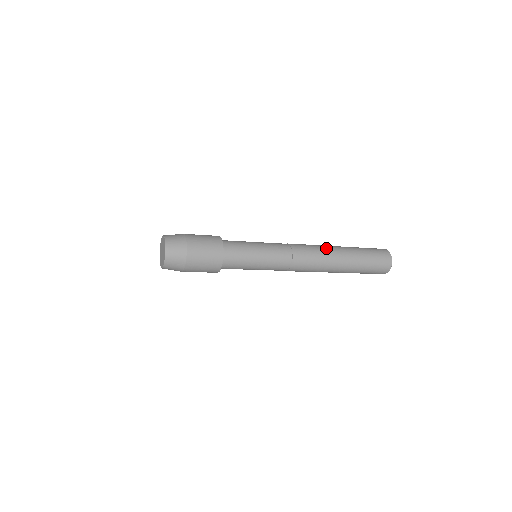
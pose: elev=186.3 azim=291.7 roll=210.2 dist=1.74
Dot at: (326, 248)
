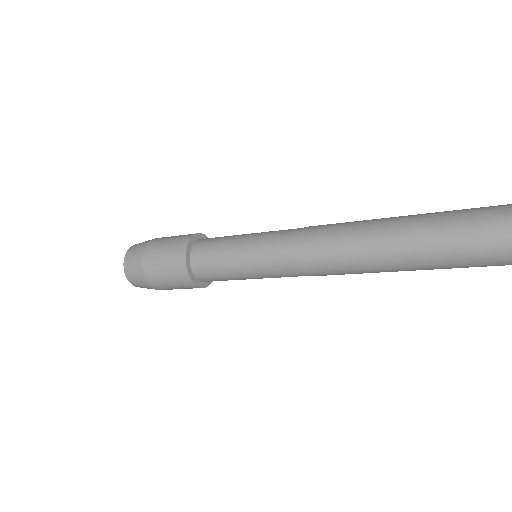
Dot at: occluded
